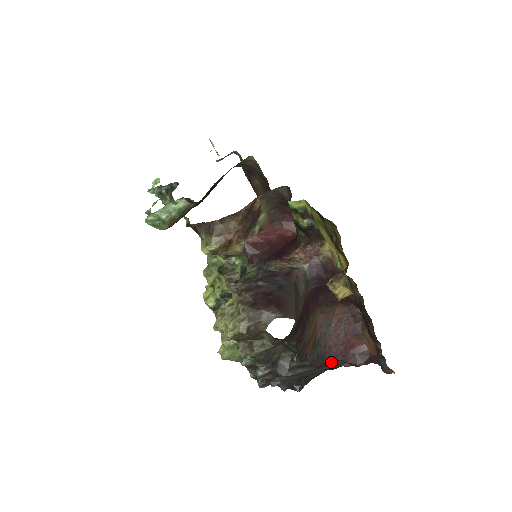
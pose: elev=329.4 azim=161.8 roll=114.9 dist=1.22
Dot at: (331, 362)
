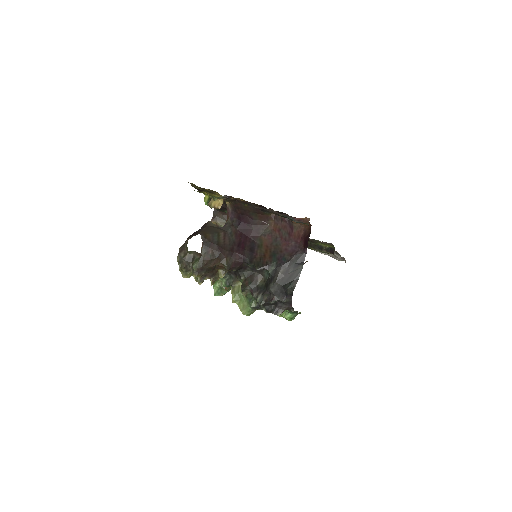
Dot at: (293, 257)
